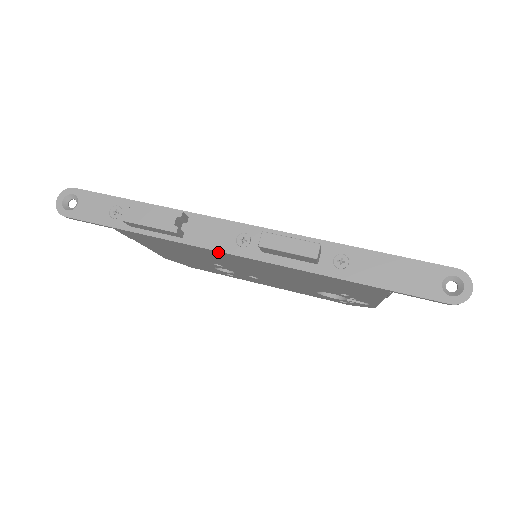
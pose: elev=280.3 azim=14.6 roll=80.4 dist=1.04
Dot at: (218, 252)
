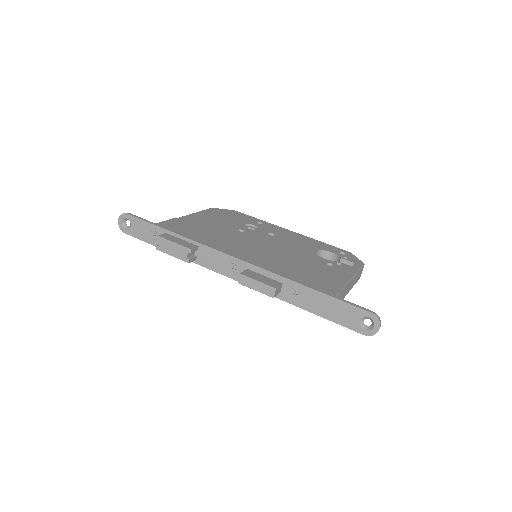
Dot at: (219, 272)
